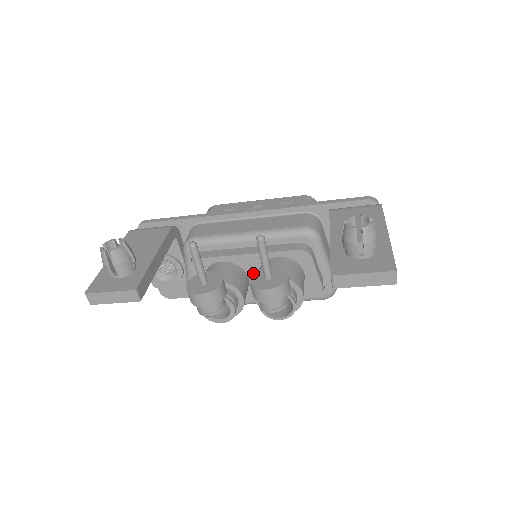
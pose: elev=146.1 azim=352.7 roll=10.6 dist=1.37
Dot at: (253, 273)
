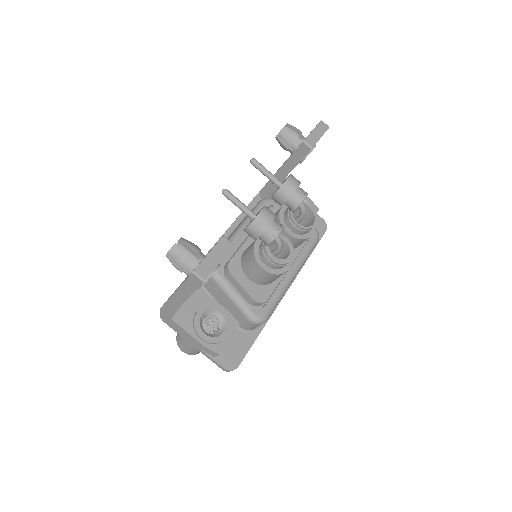
Dot at: (271, 197)
